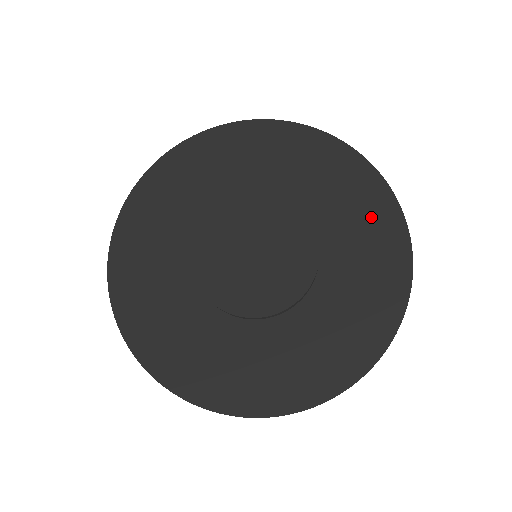
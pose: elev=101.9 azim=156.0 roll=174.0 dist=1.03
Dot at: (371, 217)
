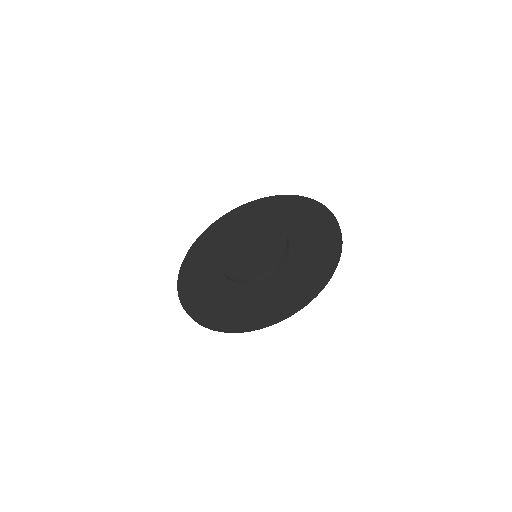
Dot at: (317, 263)
